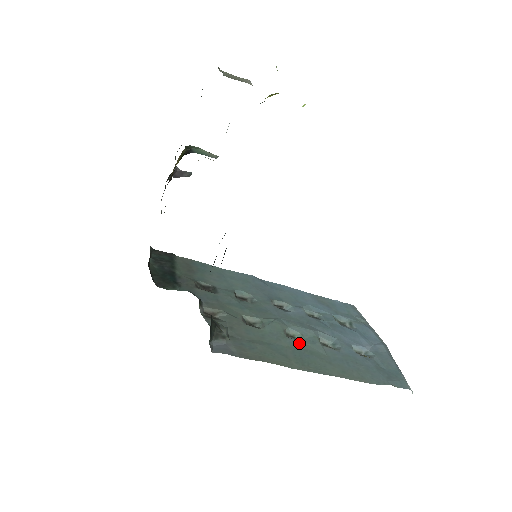
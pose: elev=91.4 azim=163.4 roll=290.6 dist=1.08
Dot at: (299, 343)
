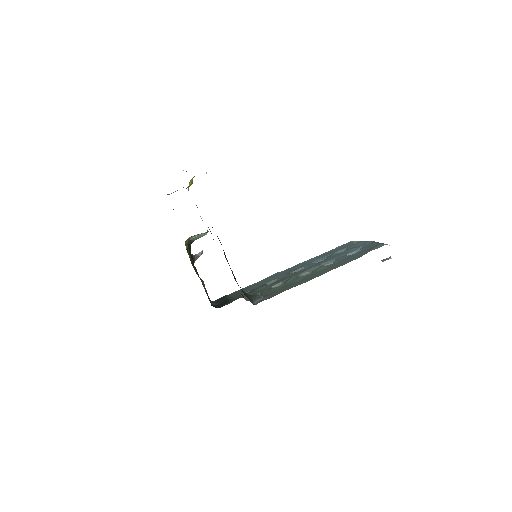
Dot at: (309, 274)
